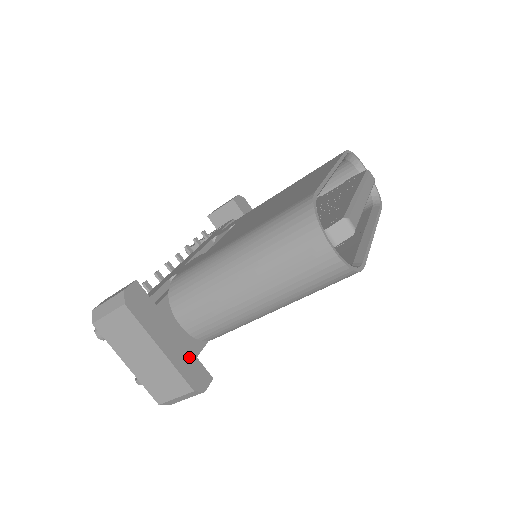
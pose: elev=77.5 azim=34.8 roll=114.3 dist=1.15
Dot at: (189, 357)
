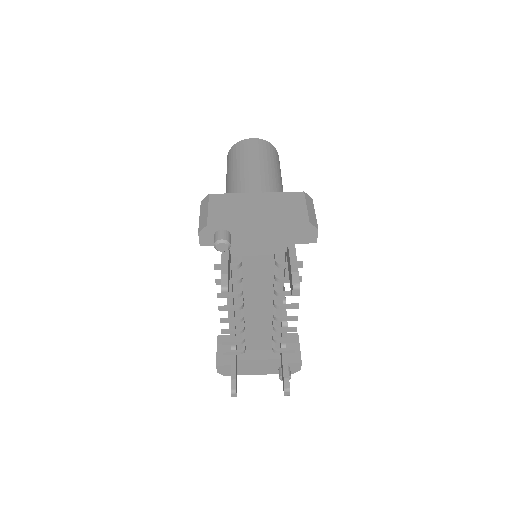
Dot at: occluded
